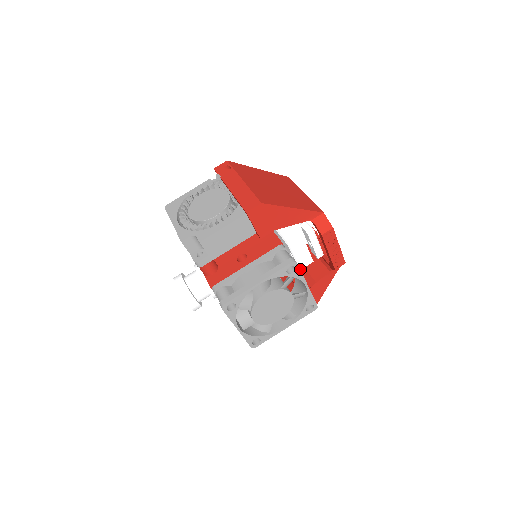
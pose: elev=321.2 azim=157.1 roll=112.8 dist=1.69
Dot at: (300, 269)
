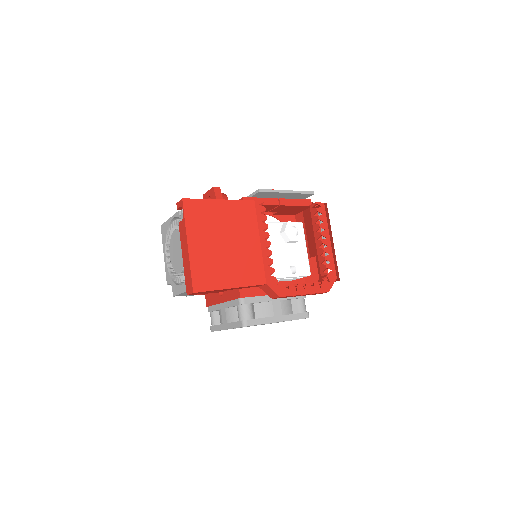
Dot at: occluded
